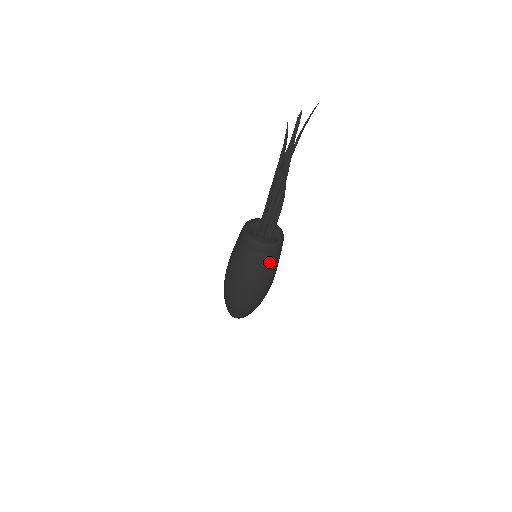
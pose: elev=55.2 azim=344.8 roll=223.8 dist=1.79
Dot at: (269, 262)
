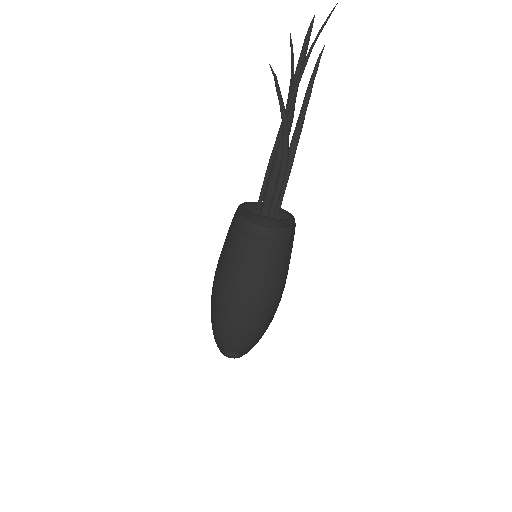
Dot at: (261, 256)
